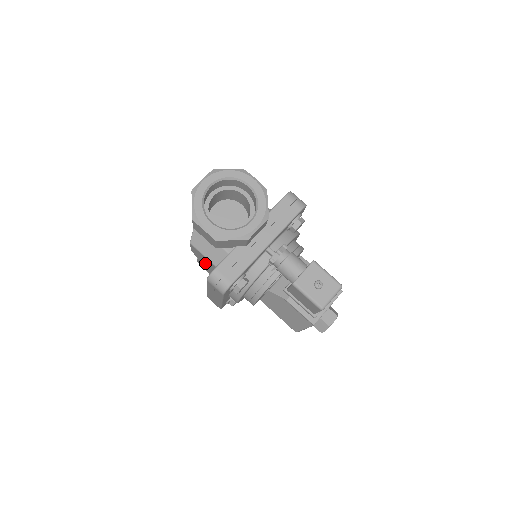
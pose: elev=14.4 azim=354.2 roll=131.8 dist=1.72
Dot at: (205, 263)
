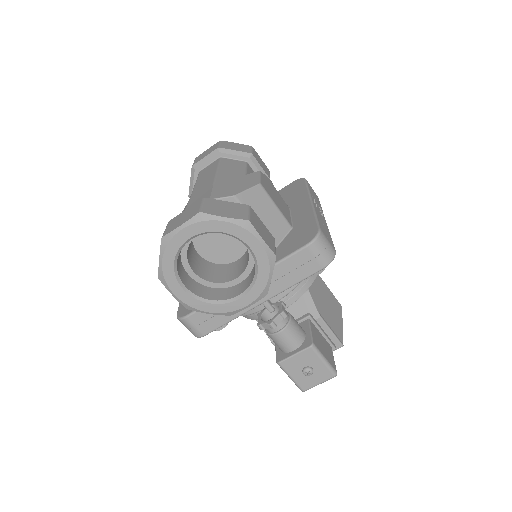
Dot at: occluded
